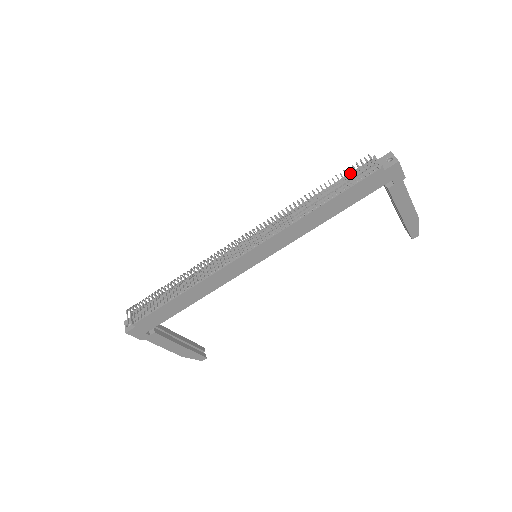
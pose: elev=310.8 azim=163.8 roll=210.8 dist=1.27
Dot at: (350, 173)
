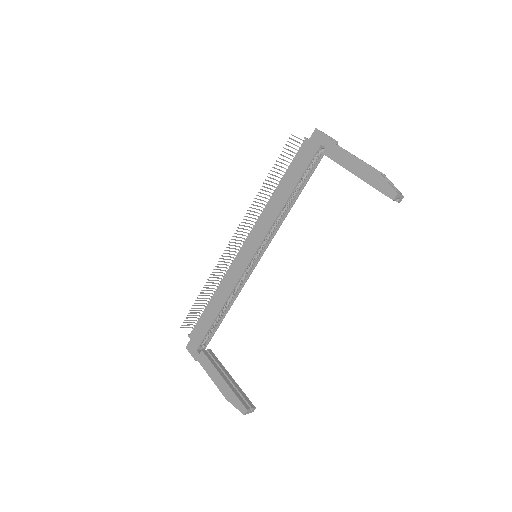
Dot at: occluded
